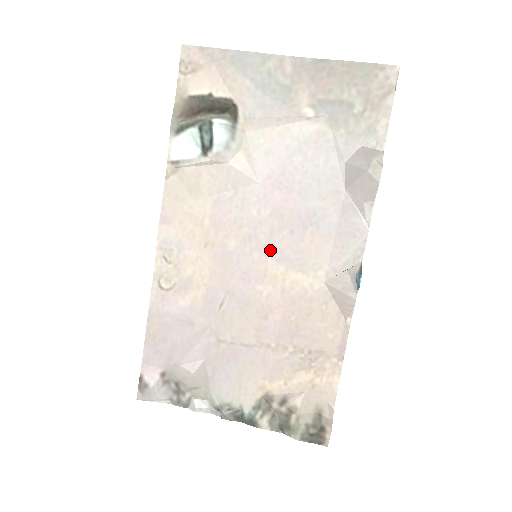
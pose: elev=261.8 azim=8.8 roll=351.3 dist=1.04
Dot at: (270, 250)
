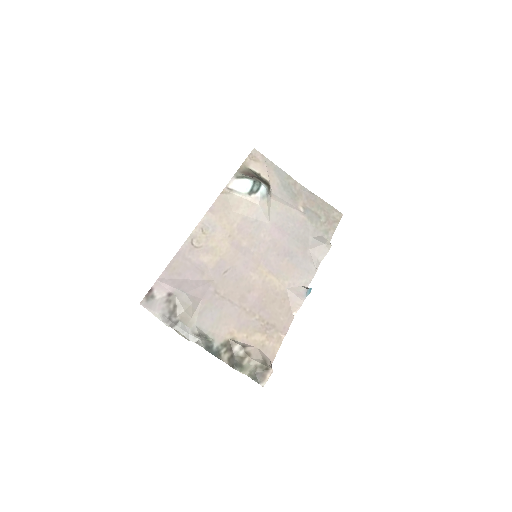
Dot at: (264, 257)
